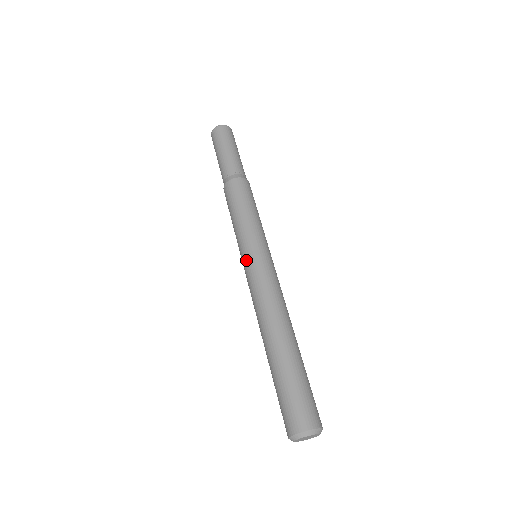
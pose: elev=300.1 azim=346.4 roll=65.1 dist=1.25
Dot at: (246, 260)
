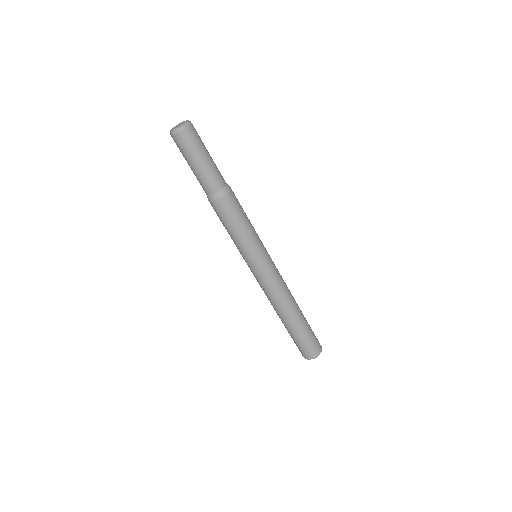
Dot at: (256, 268)
